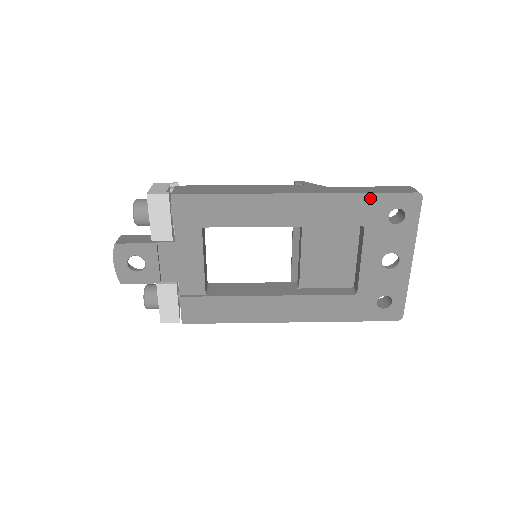
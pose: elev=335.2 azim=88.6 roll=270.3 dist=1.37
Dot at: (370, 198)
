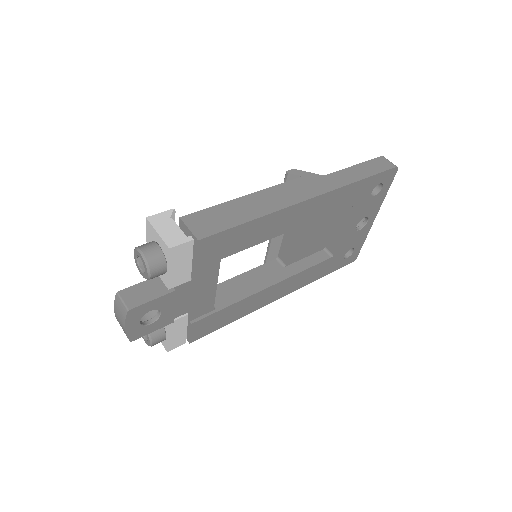
Dot at: (365, 182)
